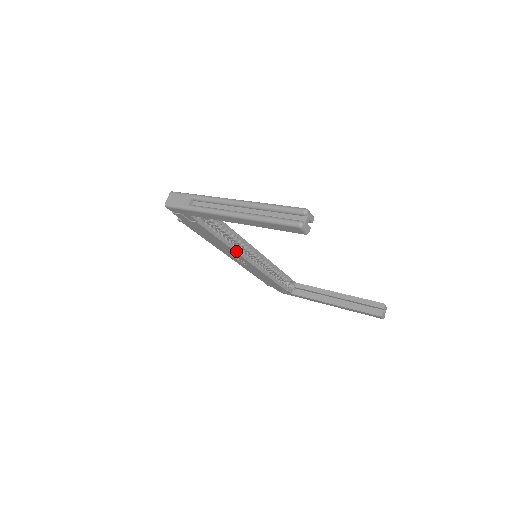
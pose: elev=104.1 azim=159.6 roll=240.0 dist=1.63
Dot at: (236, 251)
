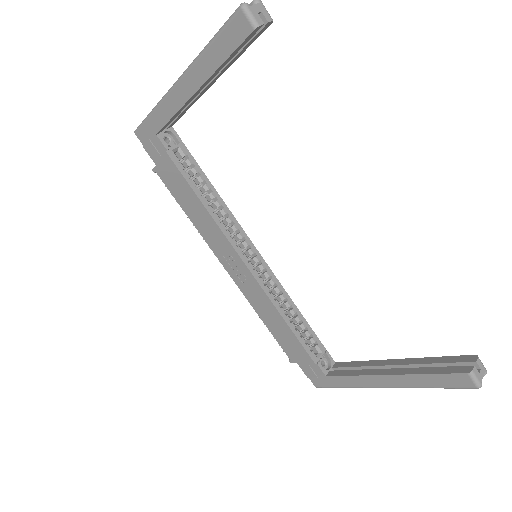
Dot at: (224, 232)
